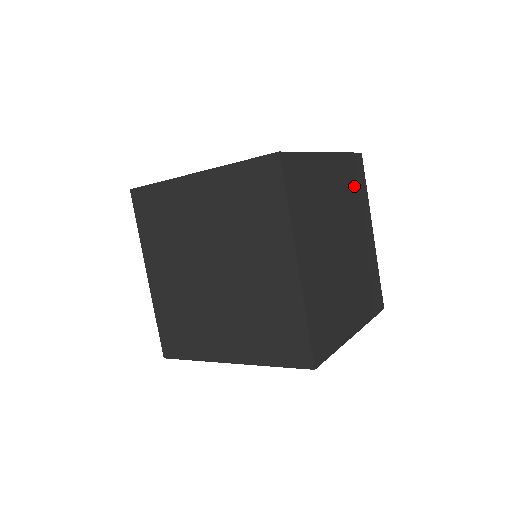
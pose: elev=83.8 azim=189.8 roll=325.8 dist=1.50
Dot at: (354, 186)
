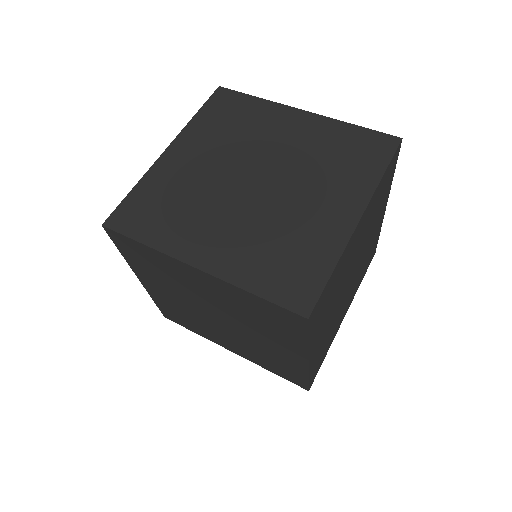
Dot at: (381, 196)
